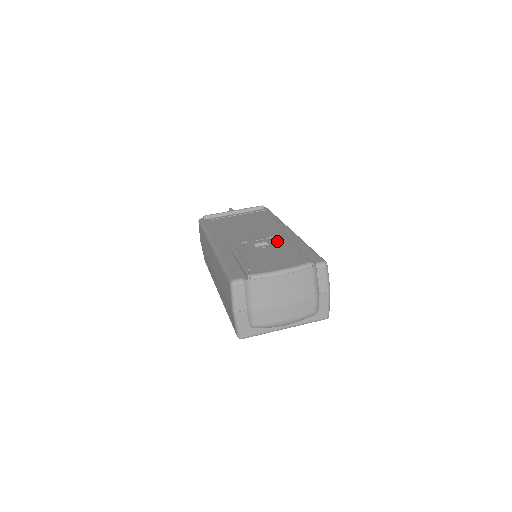
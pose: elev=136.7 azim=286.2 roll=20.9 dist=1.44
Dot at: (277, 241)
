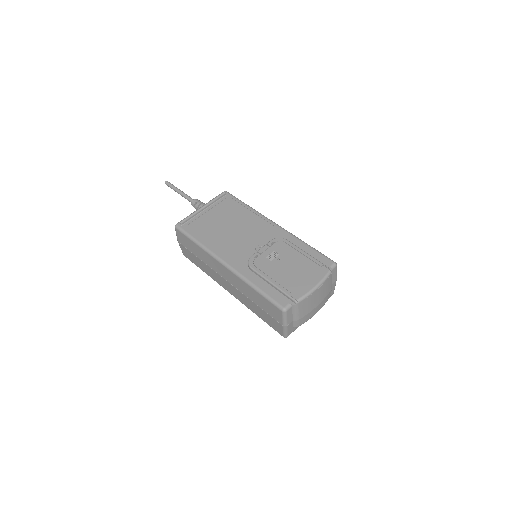
Dot at: (283, 248)
